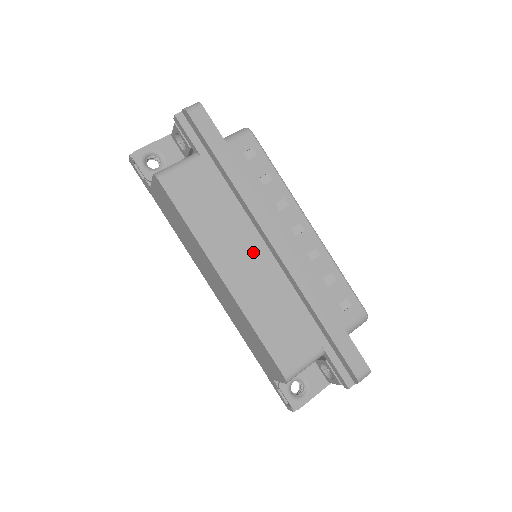
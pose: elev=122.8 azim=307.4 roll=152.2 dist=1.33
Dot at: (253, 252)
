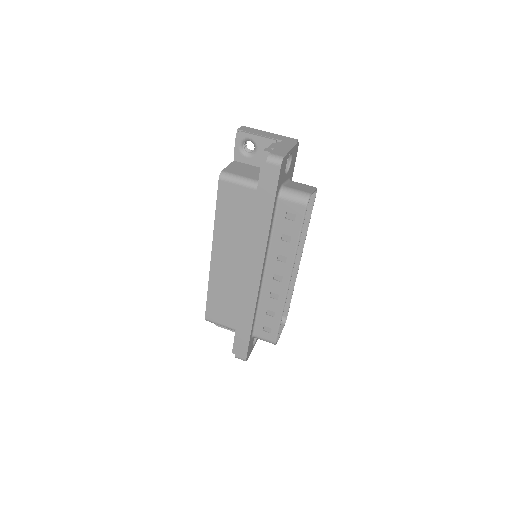
Dot at: (240, 262)
